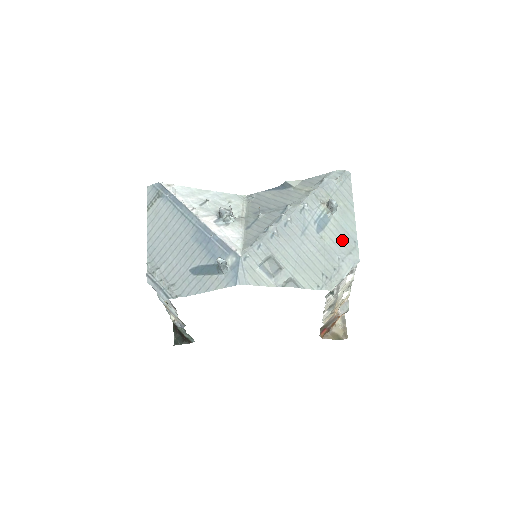
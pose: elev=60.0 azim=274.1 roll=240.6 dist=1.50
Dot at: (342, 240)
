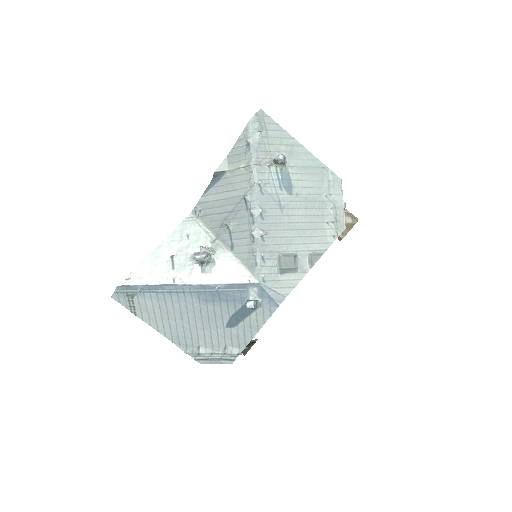
Dot at: (313, 178)
